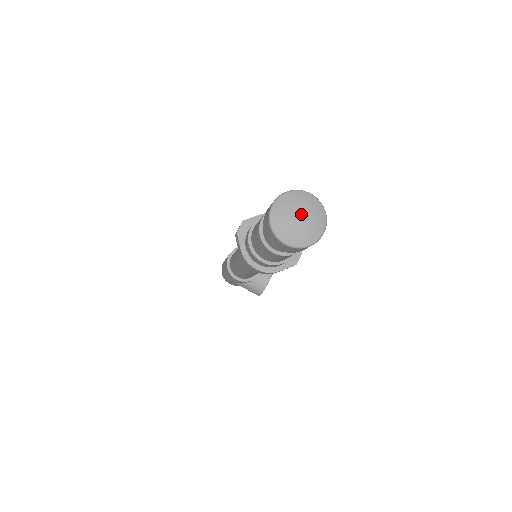
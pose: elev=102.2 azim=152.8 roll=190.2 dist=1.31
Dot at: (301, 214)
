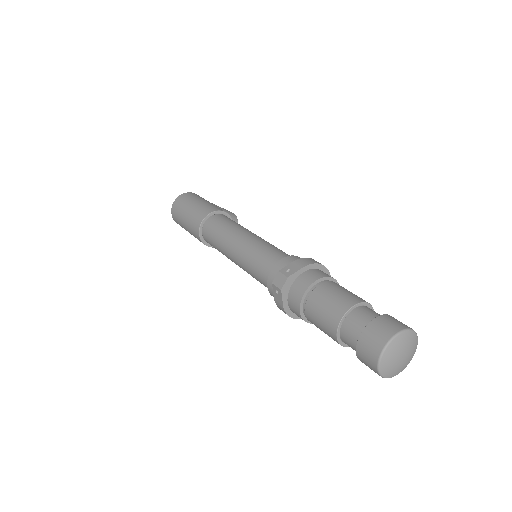
Dot at: (404, 354)
